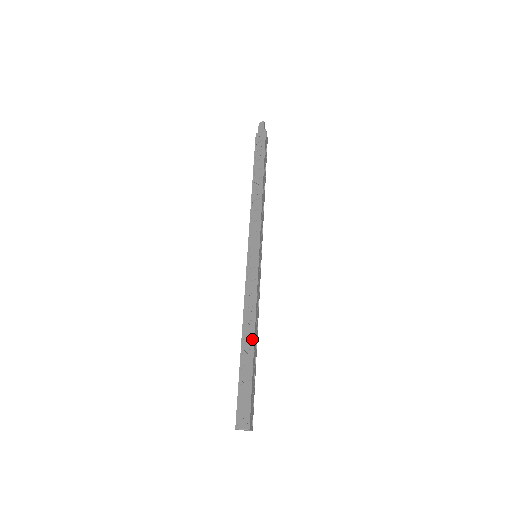
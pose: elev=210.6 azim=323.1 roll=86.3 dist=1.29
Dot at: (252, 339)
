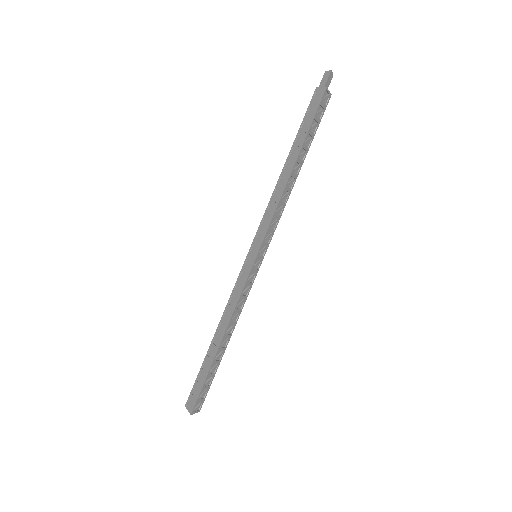
Dot at: (219, 342)
